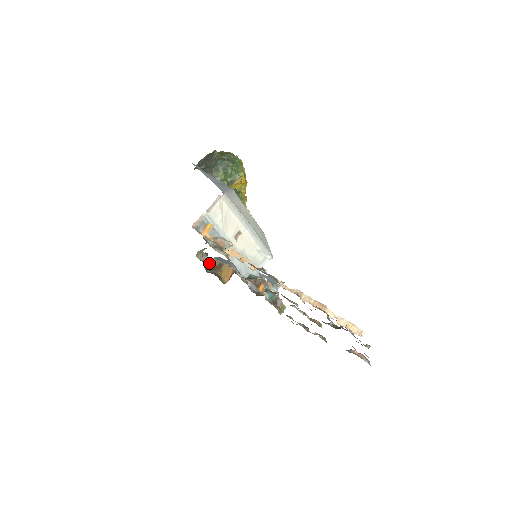
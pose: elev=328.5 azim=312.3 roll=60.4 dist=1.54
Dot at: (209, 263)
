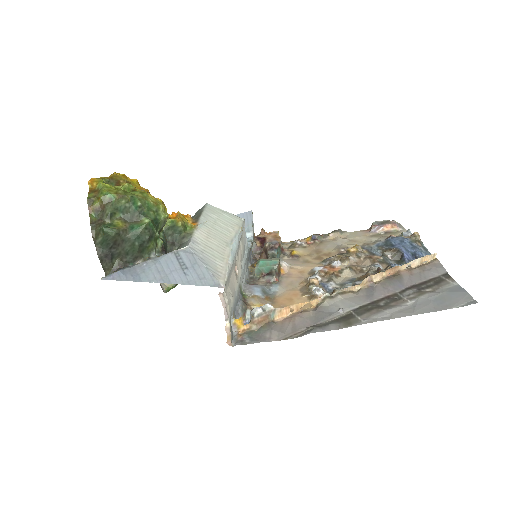
Dot at: occluded
